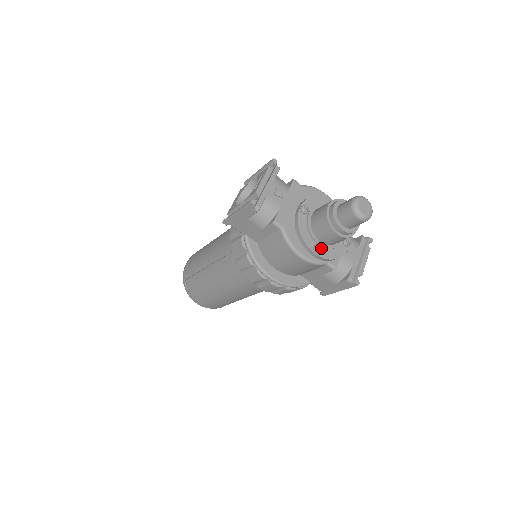
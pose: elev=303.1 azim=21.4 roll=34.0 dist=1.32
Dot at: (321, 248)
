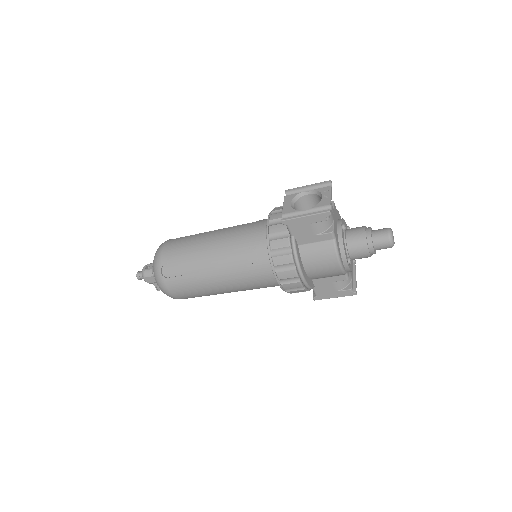
Dot at: occluded
